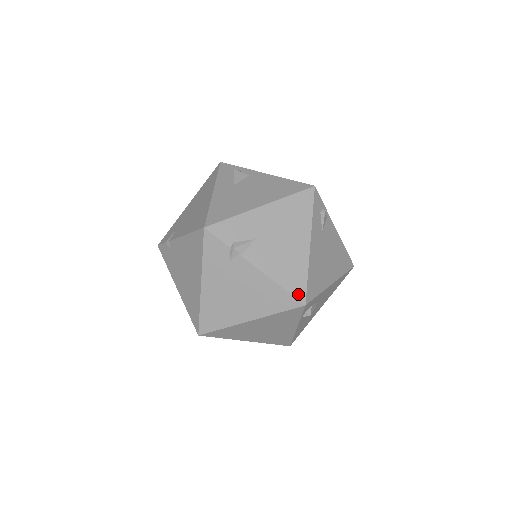
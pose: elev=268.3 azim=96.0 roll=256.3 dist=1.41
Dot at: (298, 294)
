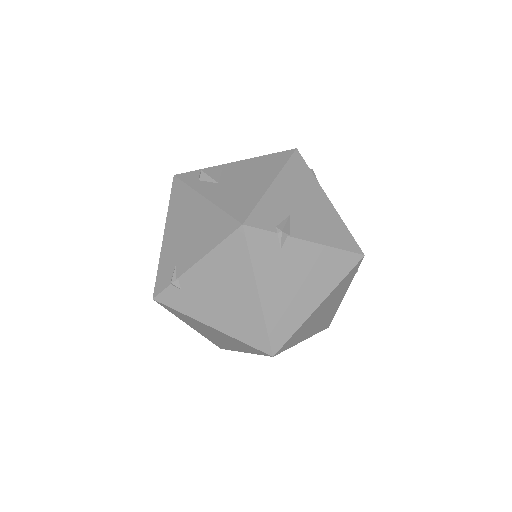
Dot at: (353, 248)
